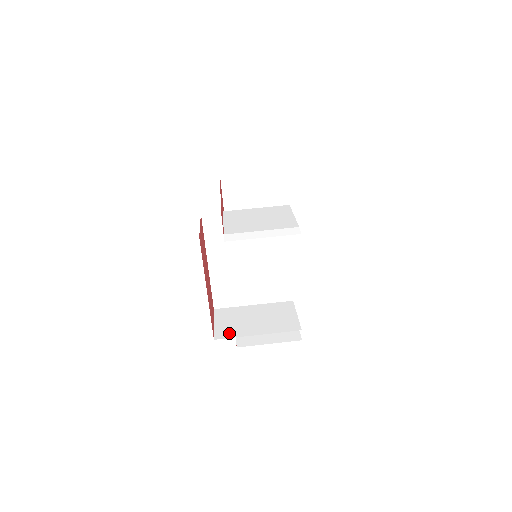
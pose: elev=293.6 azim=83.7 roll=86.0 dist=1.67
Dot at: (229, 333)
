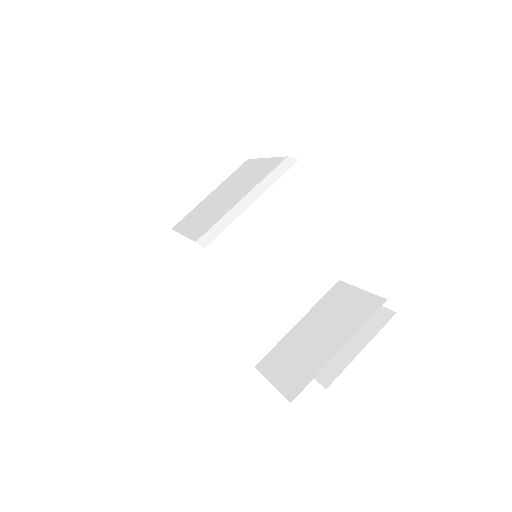
Dot at: (302, 378)
